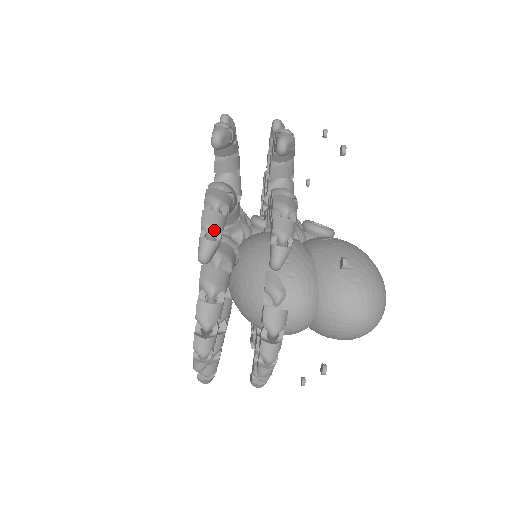
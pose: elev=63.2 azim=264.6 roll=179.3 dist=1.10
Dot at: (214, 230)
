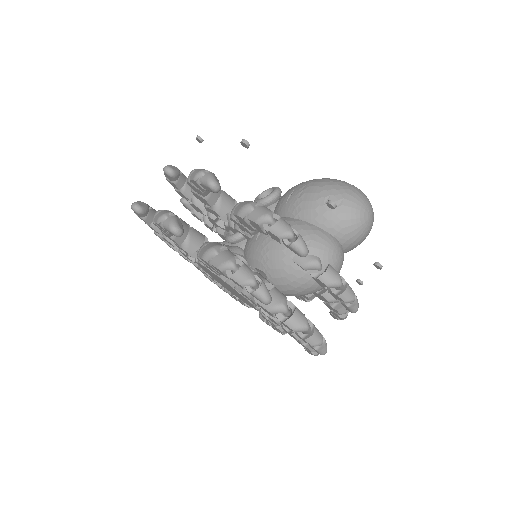
Dot at: (253, 280)
